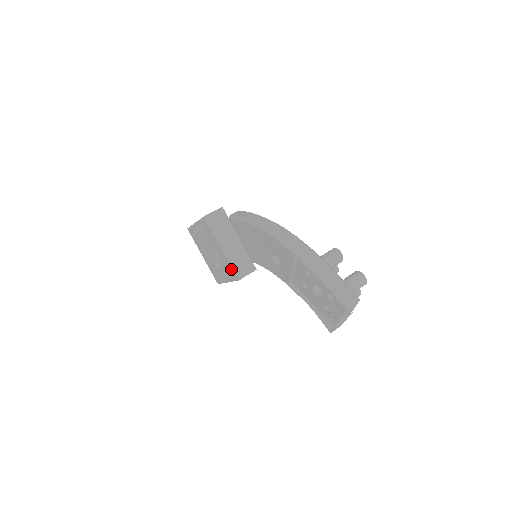
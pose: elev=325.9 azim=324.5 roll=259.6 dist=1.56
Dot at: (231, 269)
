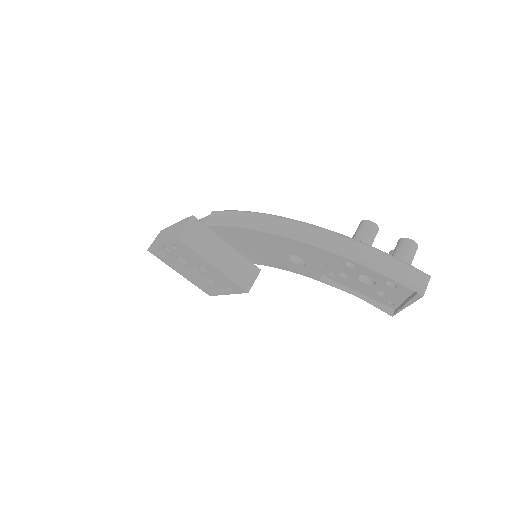
Dot at: (234, 284)
